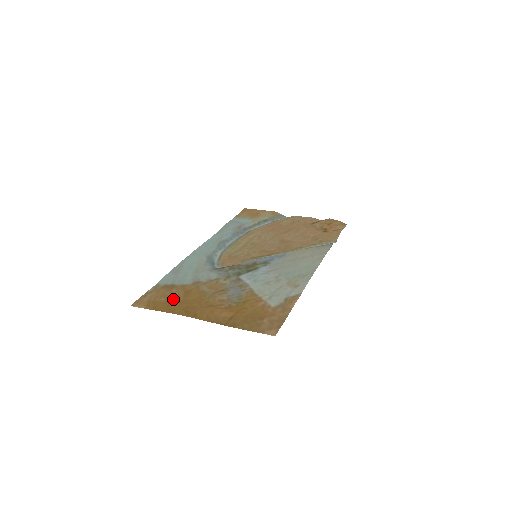
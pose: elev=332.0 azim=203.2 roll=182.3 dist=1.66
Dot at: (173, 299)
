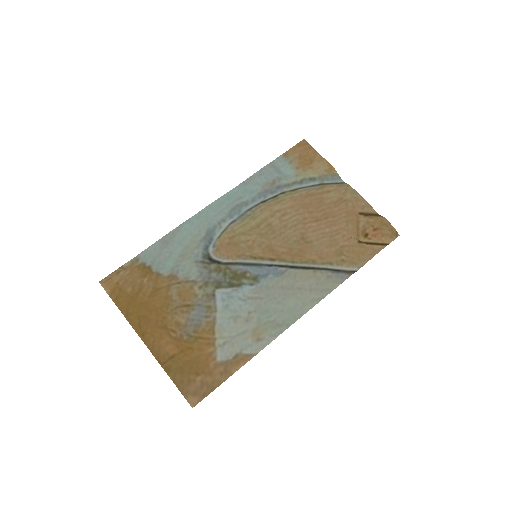
Dot at: (138, 295)
